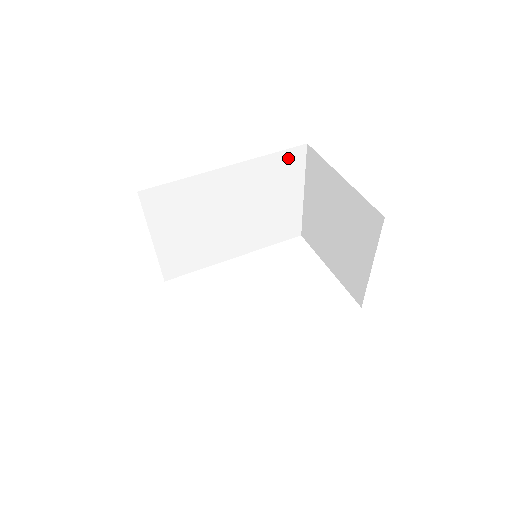
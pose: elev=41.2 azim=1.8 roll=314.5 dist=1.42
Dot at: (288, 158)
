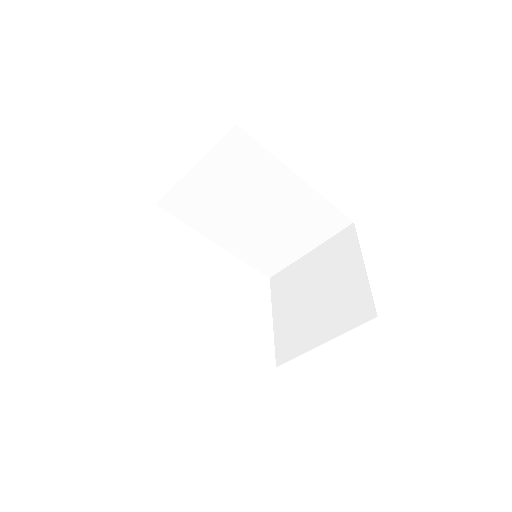
Dot at: (334, 218)
